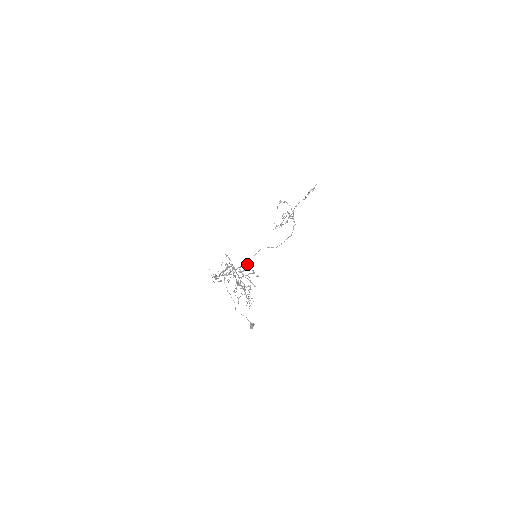
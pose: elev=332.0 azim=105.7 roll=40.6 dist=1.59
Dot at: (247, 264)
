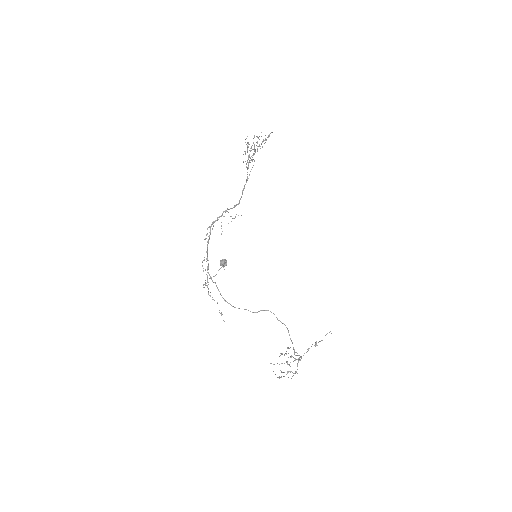
Dot at: occluded
